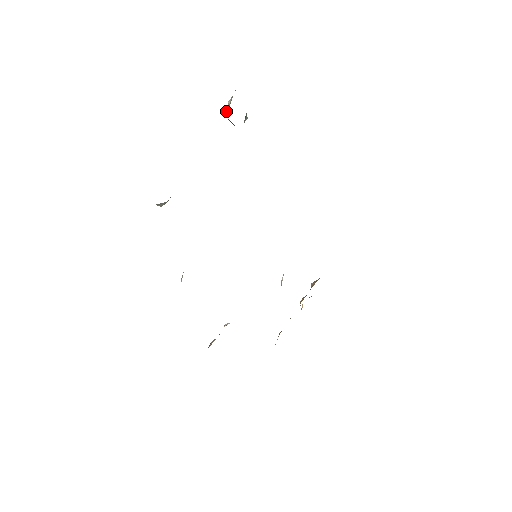
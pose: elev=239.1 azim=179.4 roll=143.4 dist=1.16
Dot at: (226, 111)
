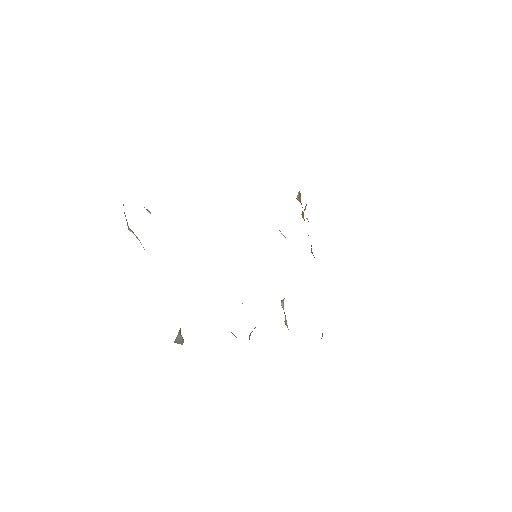
Dot at: occluded
